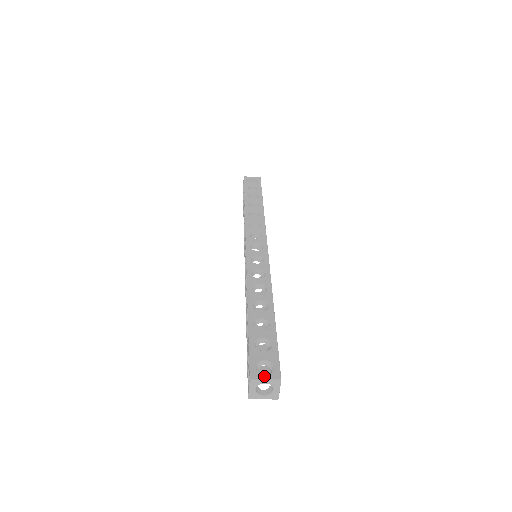
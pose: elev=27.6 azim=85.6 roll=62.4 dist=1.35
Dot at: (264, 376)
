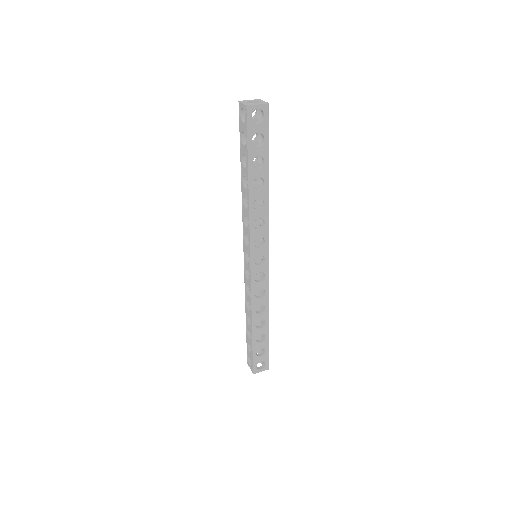
Dot at: (261, 371)
